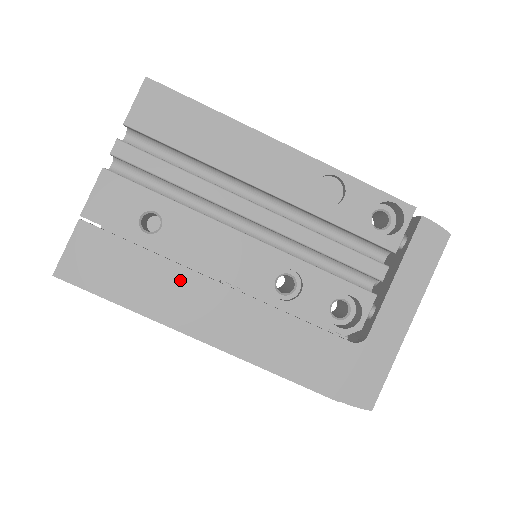
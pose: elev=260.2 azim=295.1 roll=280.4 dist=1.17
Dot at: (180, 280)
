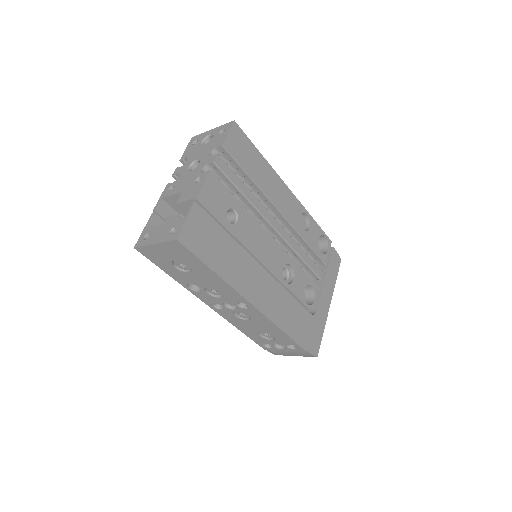
Dot at: (244, 260)
